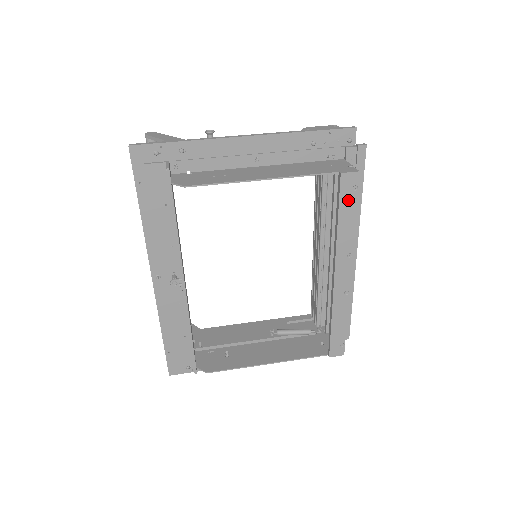
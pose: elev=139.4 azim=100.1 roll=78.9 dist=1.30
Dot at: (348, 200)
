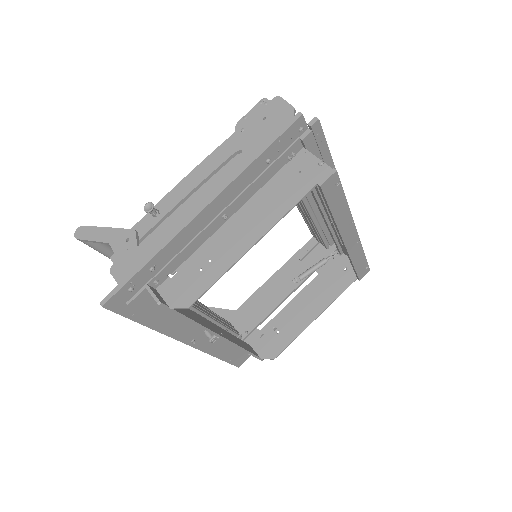
Dot at: (335, 196)
